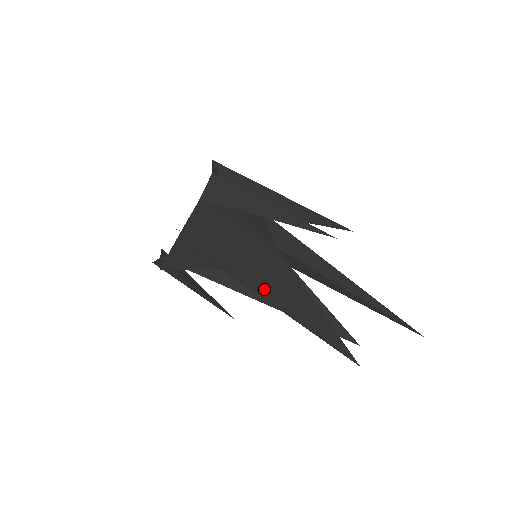
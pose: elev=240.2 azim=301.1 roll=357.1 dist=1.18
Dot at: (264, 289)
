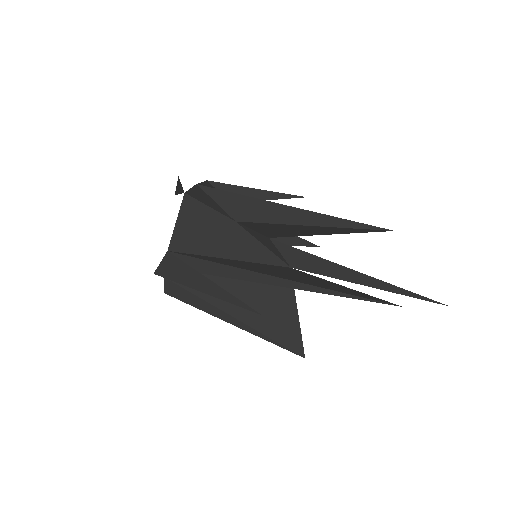
Dot at: (276, 208)
